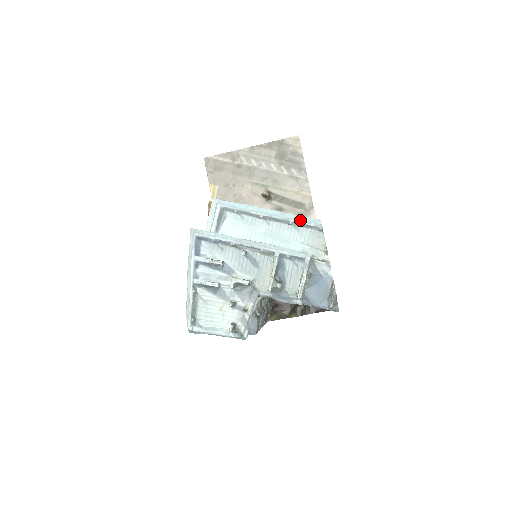
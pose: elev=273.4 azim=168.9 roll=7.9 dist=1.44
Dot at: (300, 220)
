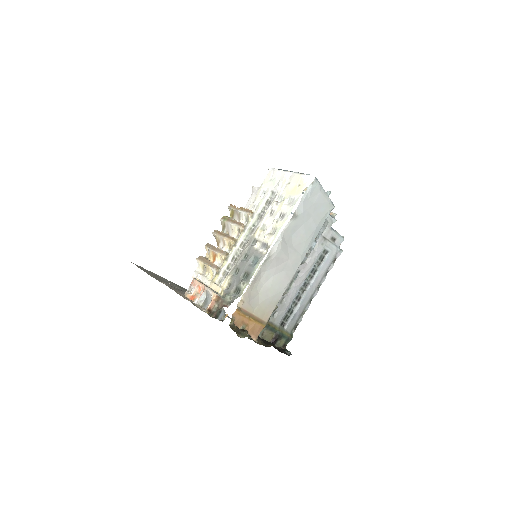
Dot at: occluded
